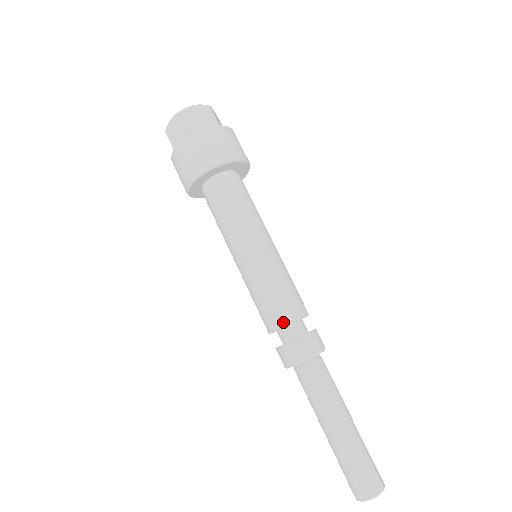
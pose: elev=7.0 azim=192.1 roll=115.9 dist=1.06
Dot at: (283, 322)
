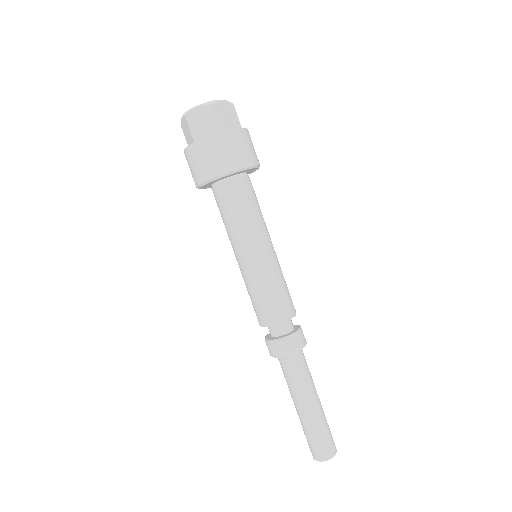
Dot at: (283, 319)
